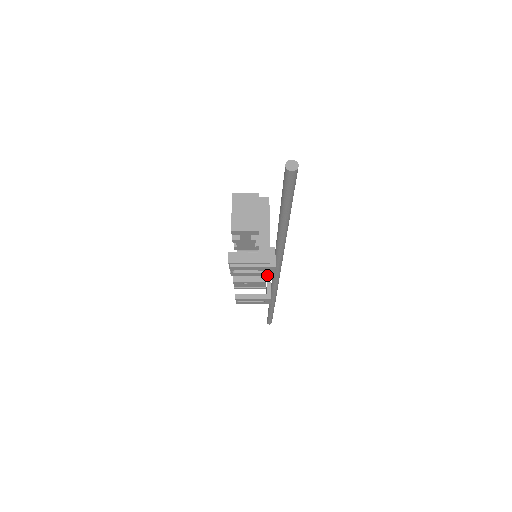
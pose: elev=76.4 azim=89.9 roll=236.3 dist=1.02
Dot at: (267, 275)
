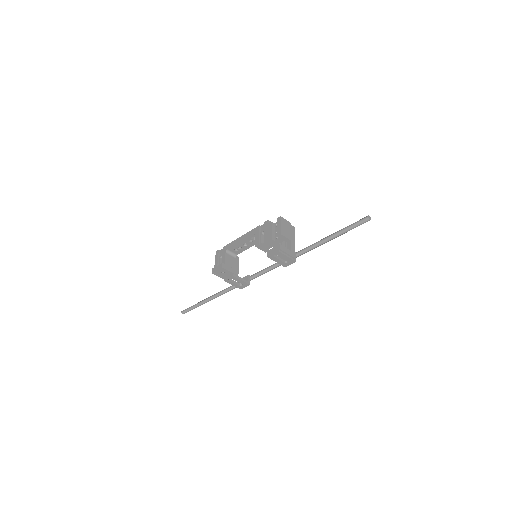
Dot at: (283, 265)
